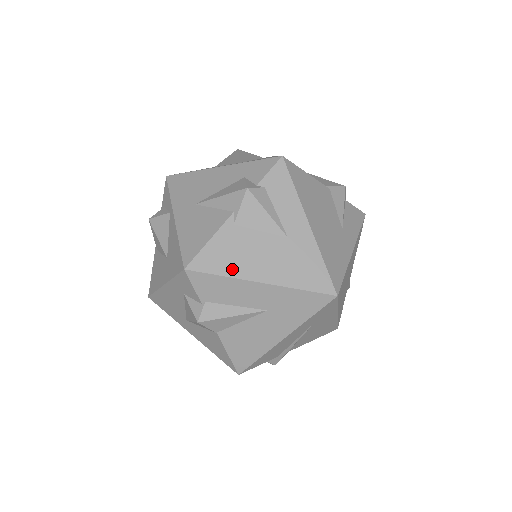
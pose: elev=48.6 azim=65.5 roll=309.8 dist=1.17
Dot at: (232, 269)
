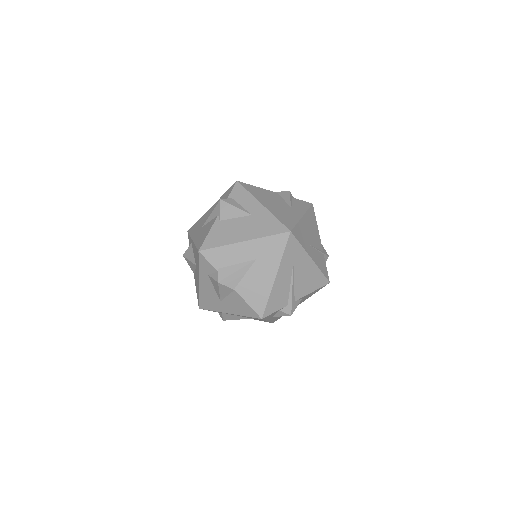
Dot at: (225, 241)
